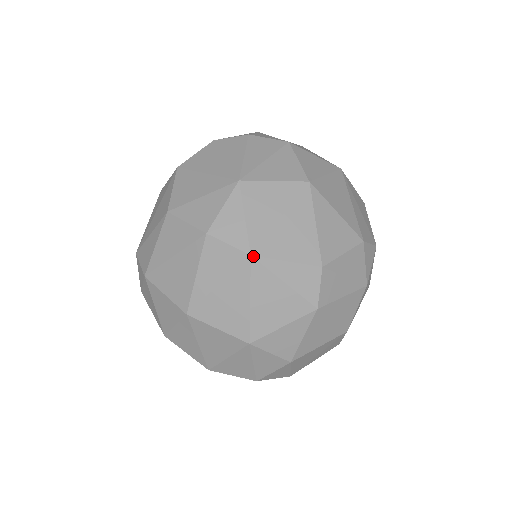
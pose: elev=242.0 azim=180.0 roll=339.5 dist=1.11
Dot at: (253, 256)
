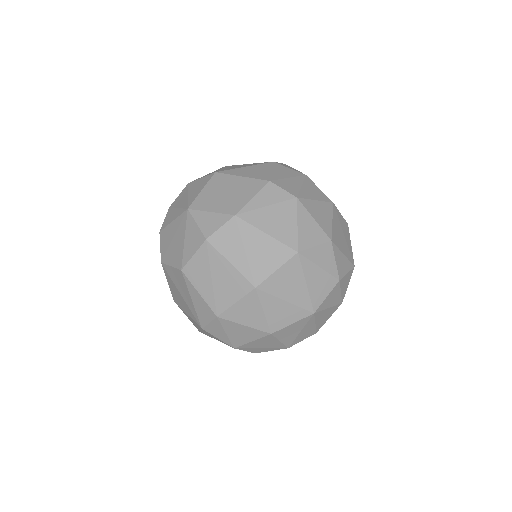
Dot at: (236, 214)
